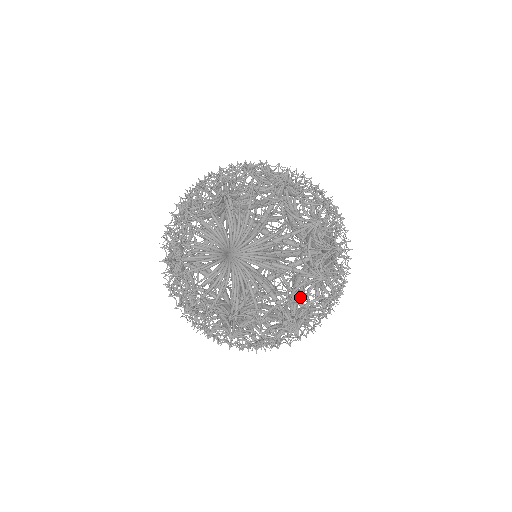
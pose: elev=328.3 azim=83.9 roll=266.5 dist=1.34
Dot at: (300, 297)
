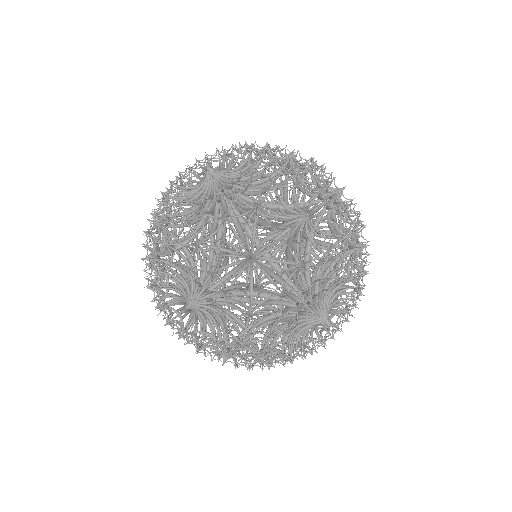
Dot at: occluded
